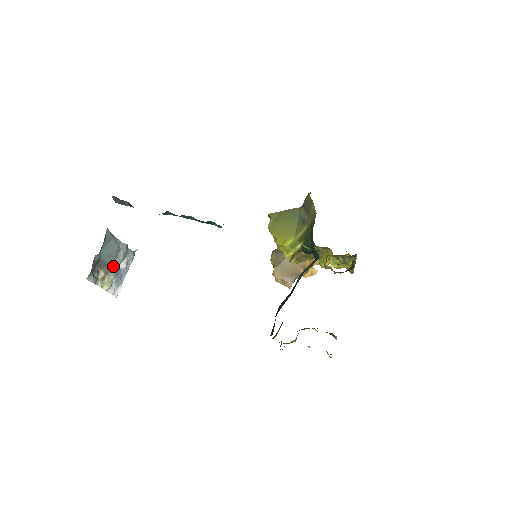
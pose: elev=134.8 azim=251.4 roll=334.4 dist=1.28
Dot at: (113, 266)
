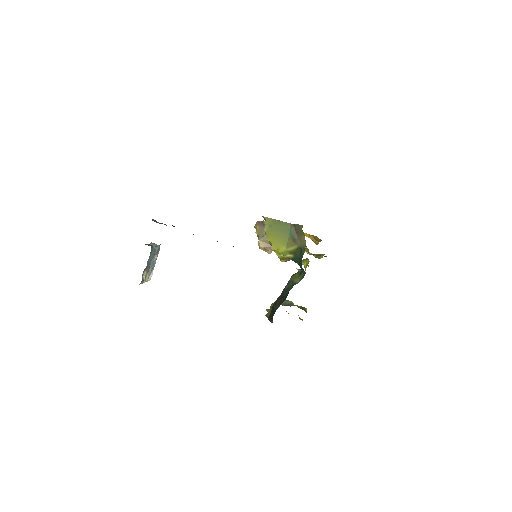
Dot at: (151, 264)
